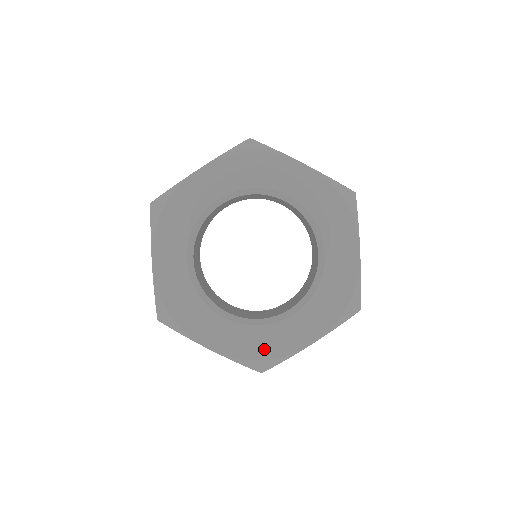
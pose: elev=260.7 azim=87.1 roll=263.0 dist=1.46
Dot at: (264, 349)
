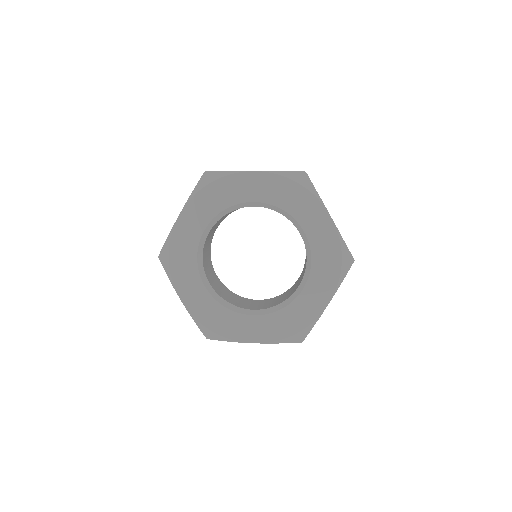
Dot at: (294, 324)
